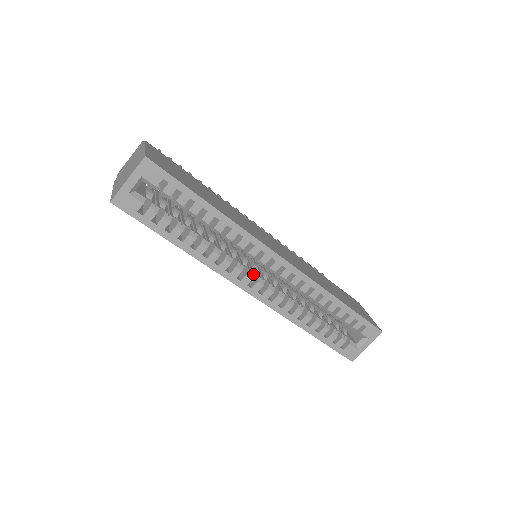
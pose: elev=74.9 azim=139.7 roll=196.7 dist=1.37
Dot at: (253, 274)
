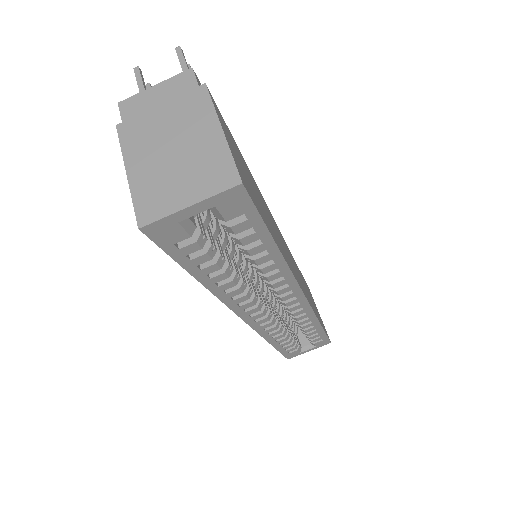
Dot at: (262, 305)
